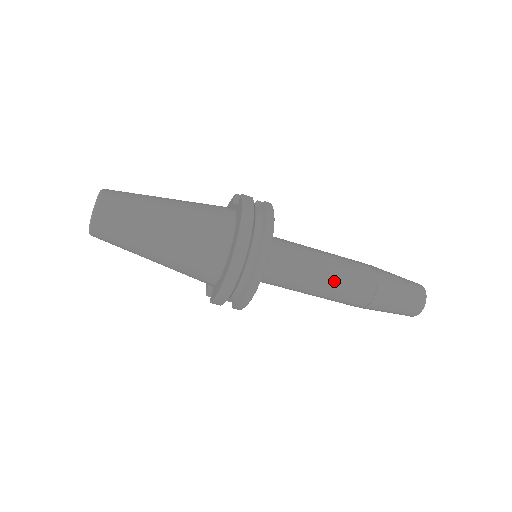
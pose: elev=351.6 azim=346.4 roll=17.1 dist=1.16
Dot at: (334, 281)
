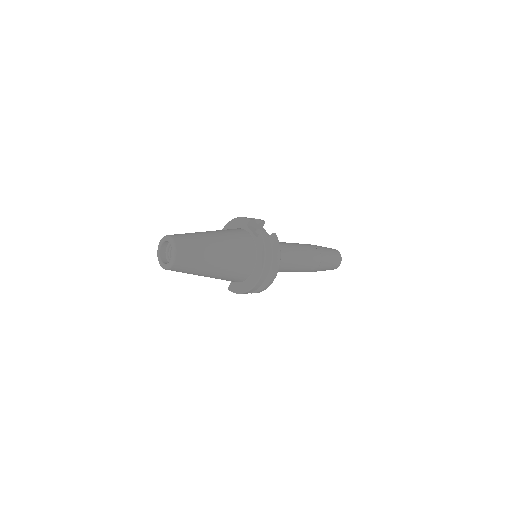
Dot at: (299, 268)
